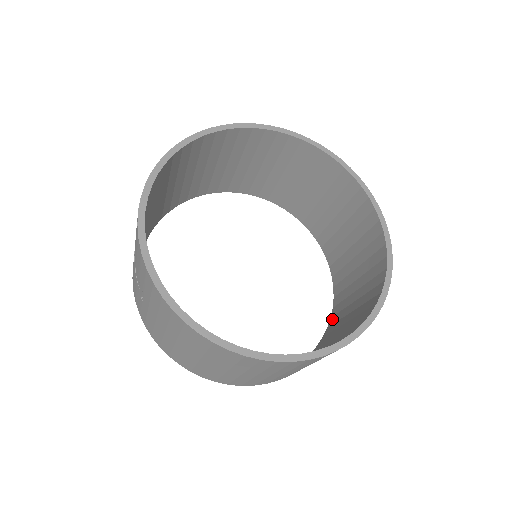
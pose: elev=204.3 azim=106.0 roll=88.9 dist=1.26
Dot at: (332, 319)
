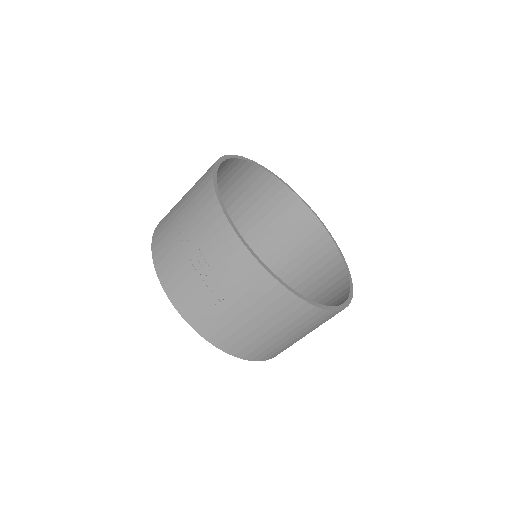
Dot at: occluded
